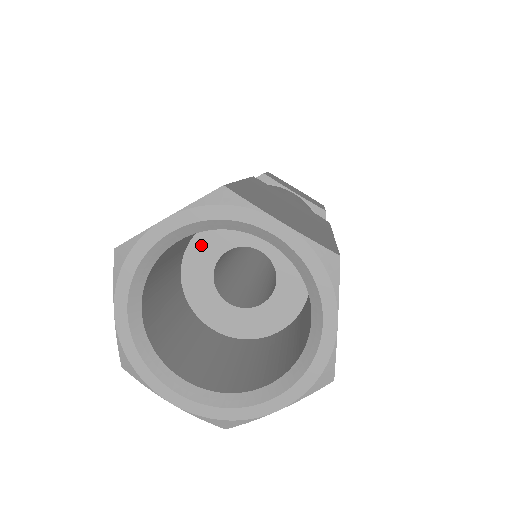
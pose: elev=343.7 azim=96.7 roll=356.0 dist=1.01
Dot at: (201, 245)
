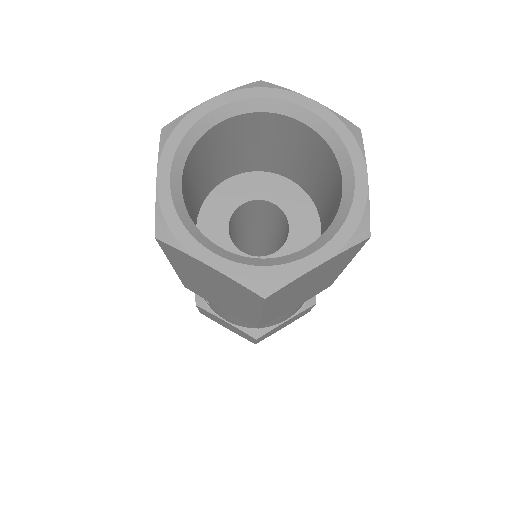
Dot at: (217, 200)
